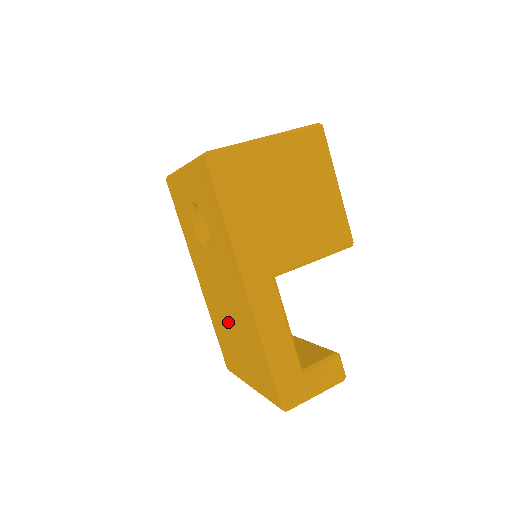
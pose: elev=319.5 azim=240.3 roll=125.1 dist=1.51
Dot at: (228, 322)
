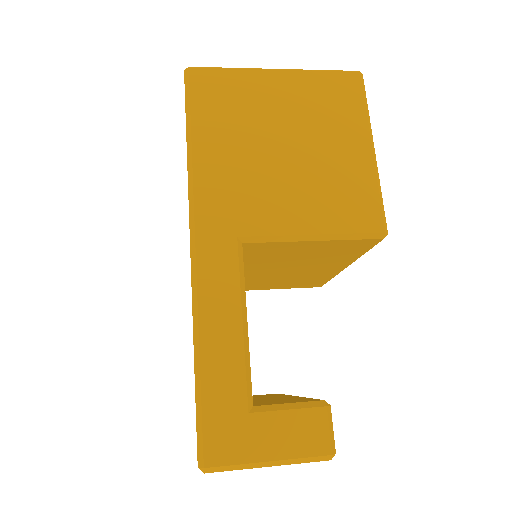
Dot at: occluded
